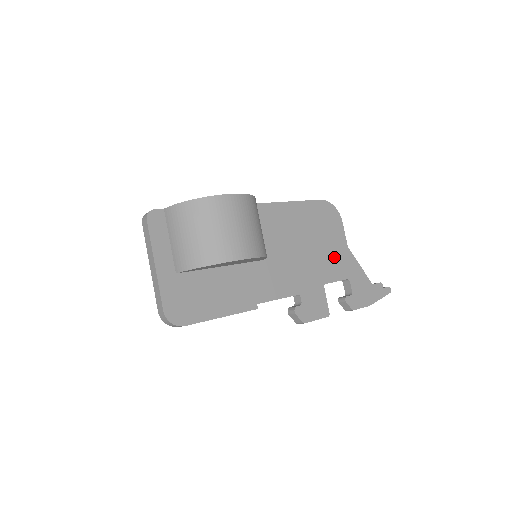
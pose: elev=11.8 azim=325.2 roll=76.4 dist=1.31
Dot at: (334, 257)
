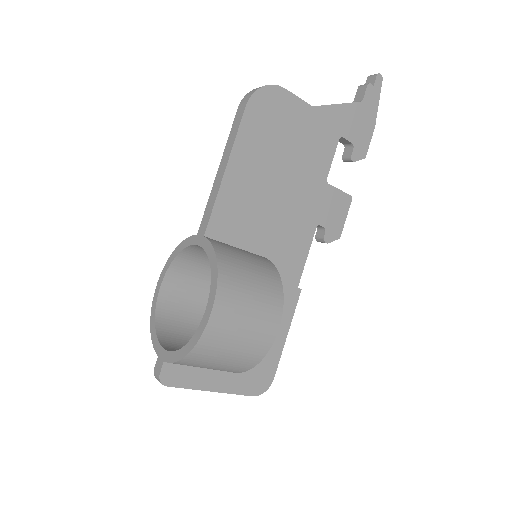
Dot at: (311, 141)
